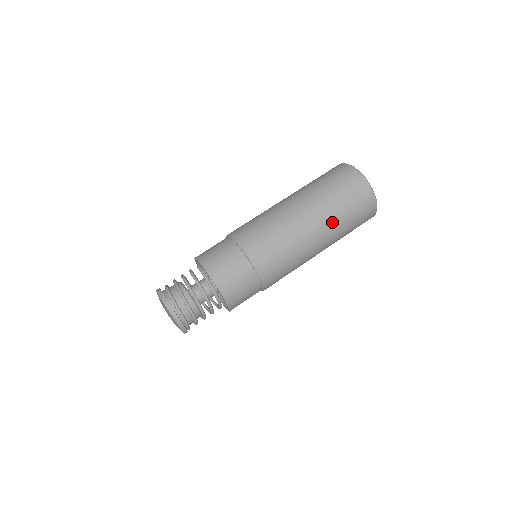
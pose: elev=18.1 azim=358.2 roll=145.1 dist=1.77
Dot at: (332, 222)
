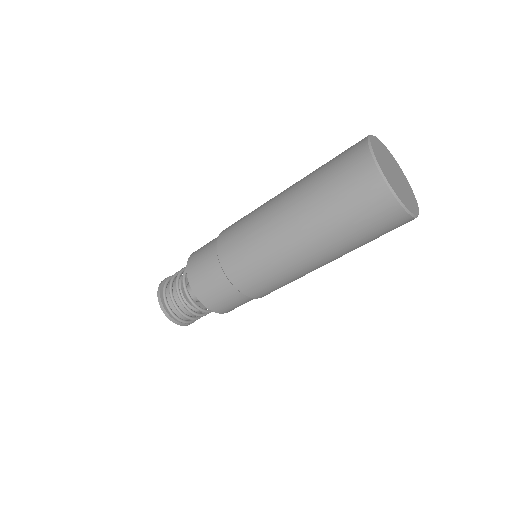
Dot at: (305, 194)
